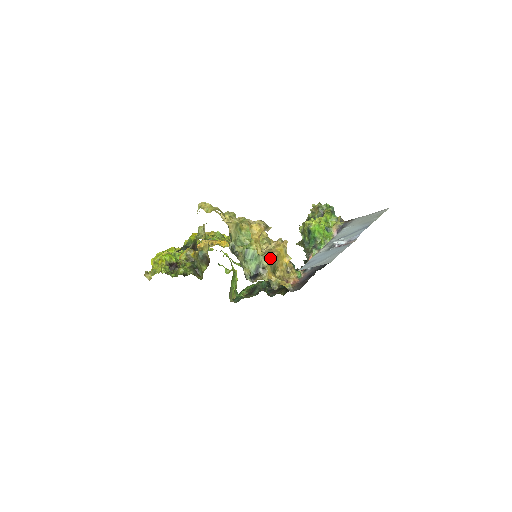
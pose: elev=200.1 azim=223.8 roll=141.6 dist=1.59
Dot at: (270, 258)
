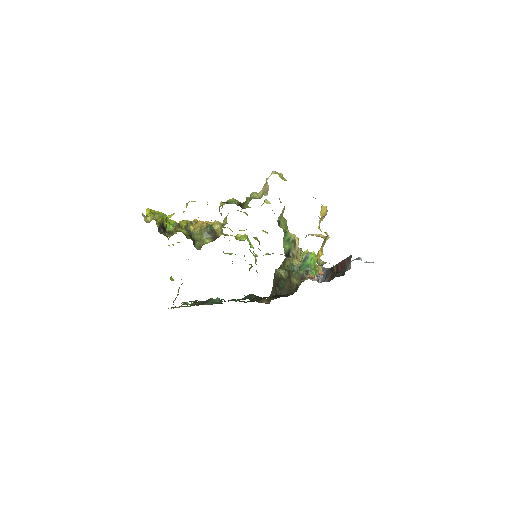
Dot at: occluded
